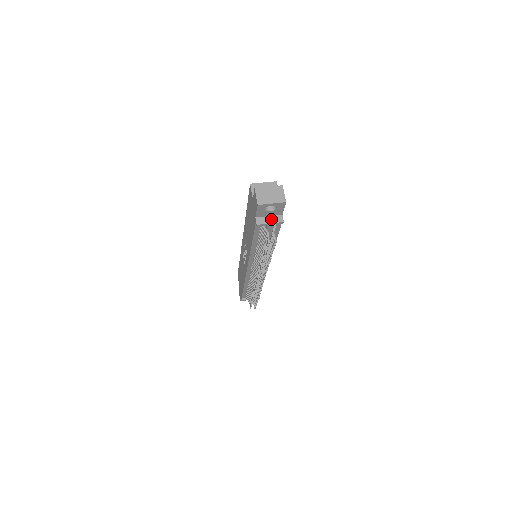
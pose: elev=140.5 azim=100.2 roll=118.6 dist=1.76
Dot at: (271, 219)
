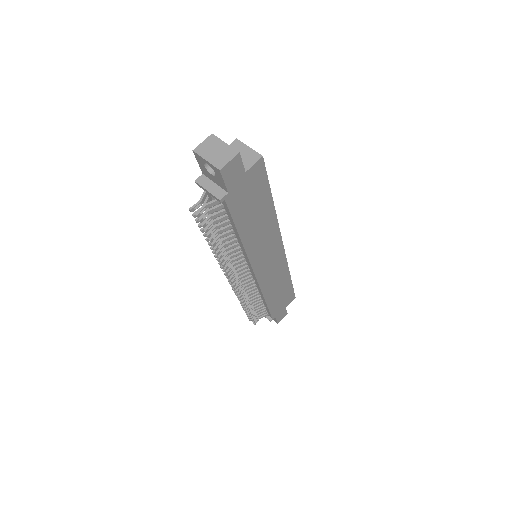
Dot at: (213, 187)
